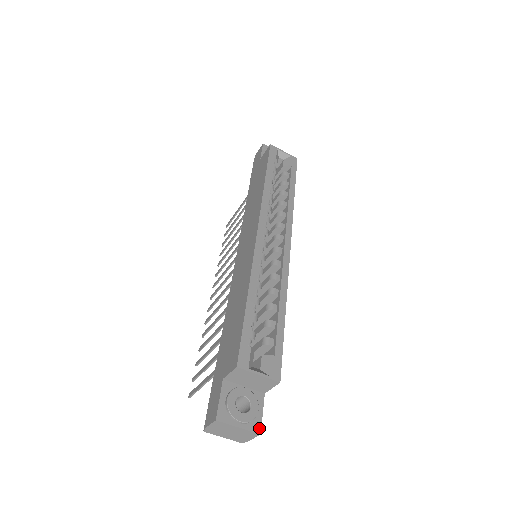
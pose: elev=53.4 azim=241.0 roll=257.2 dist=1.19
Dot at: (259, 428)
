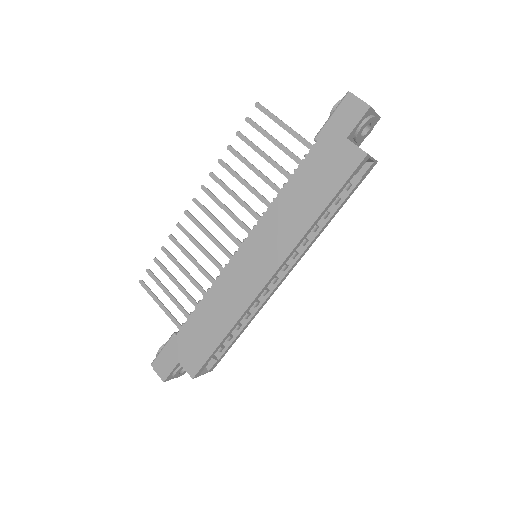
Dot at: occluded
